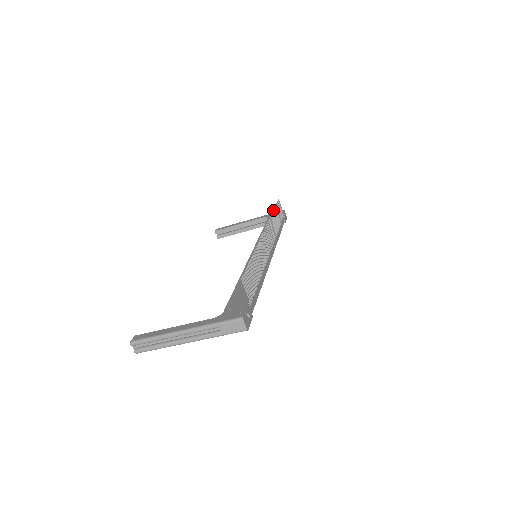
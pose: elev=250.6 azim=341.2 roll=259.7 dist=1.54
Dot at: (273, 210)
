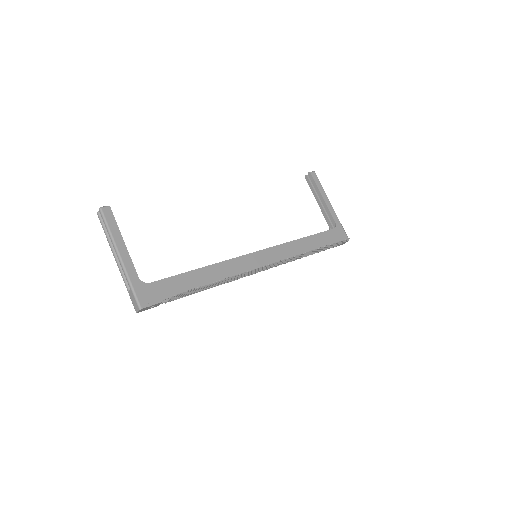
Dot at: (322, 247)
